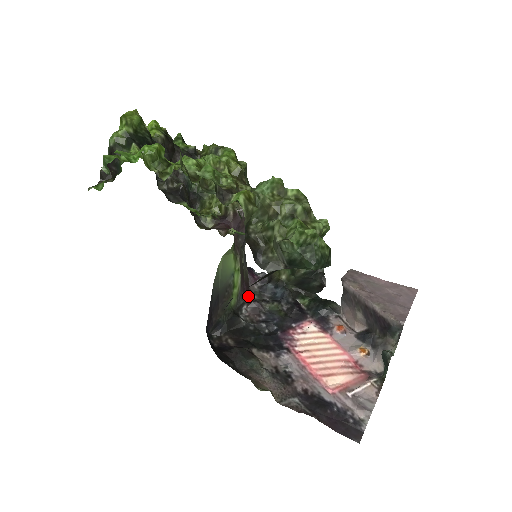
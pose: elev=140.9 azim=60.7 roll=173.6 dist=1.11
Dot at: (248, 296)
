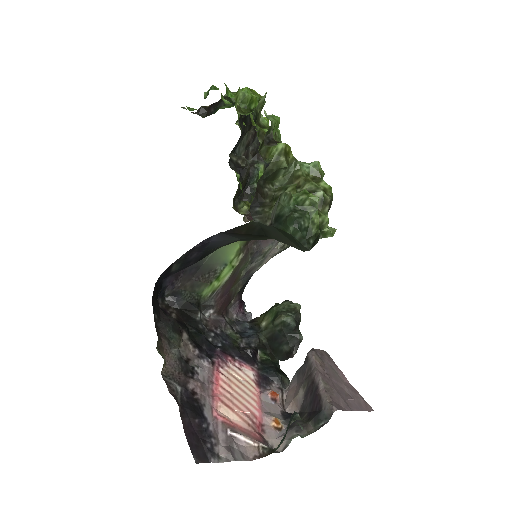
Dot at: (222, 306)
